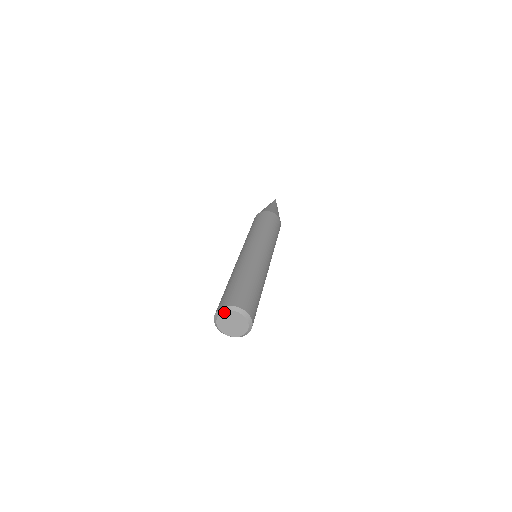
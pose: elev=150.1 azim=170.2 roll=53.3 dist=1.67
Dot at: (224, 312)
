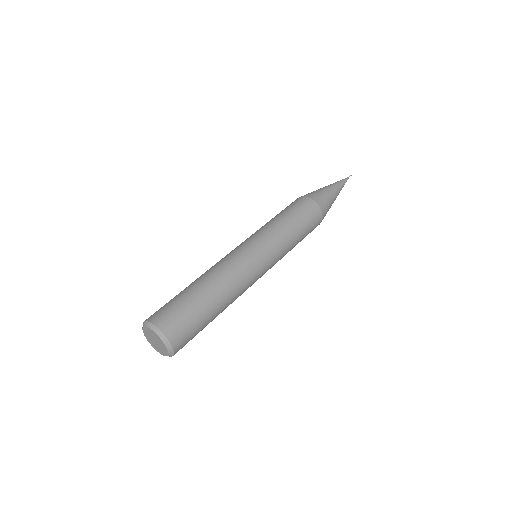
Dot at: (158, 335)
